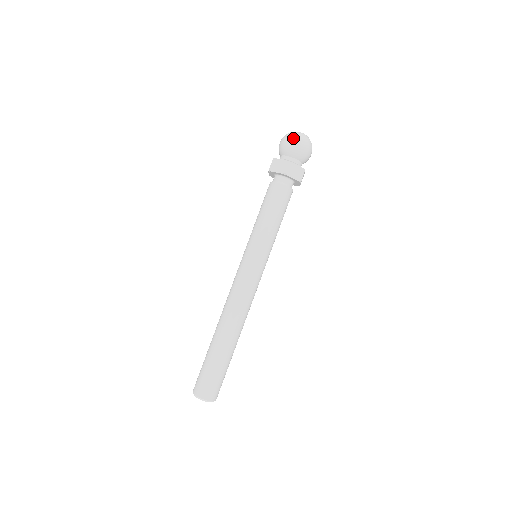
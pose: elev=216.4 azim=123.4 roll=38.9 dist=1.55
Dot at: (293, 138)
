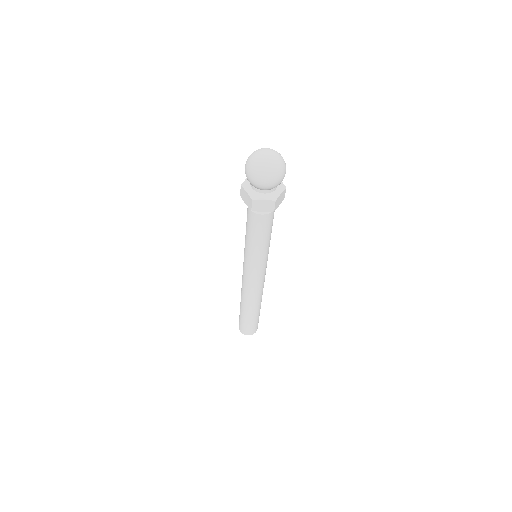
Dot at: (251, 173)
